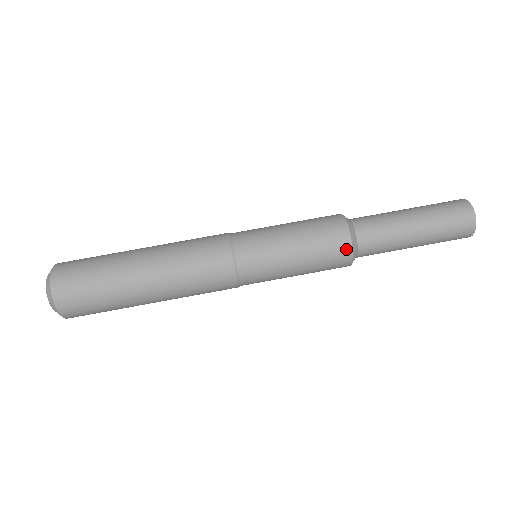
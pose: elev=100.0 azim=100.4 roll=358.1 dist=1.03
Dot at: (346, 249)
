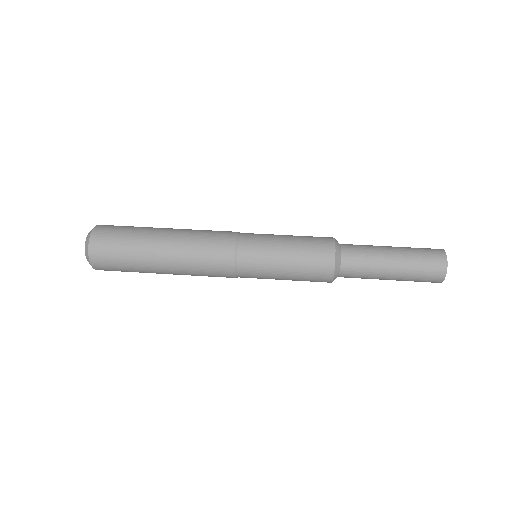
Dot at: (330, 256)
